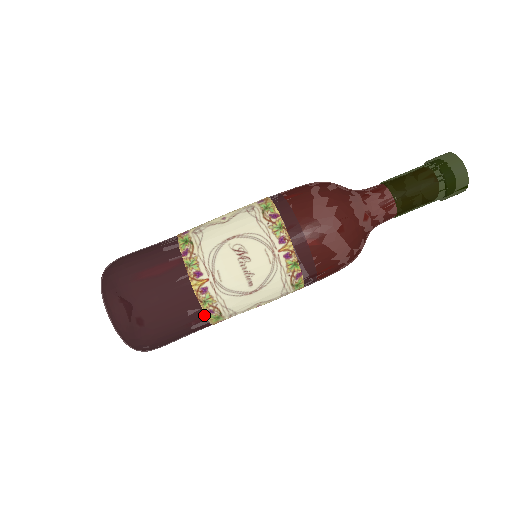
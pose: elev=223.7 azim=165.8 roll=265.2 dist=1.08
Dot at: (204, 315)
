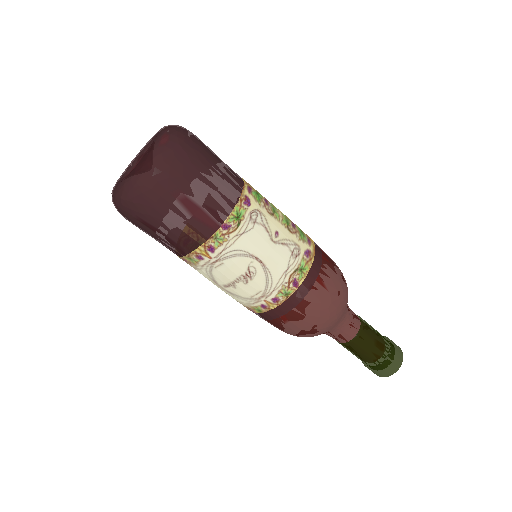
Dot at: (179, 255)
